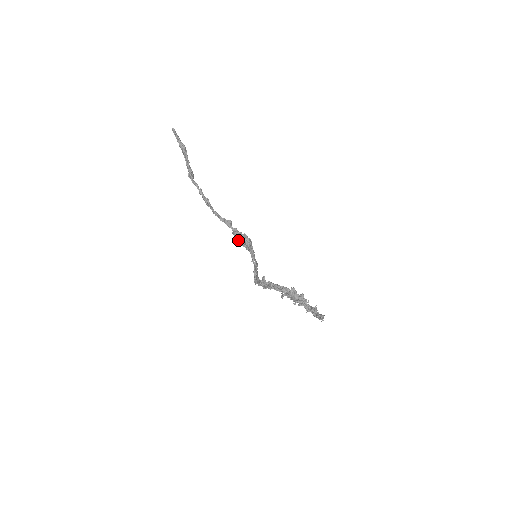
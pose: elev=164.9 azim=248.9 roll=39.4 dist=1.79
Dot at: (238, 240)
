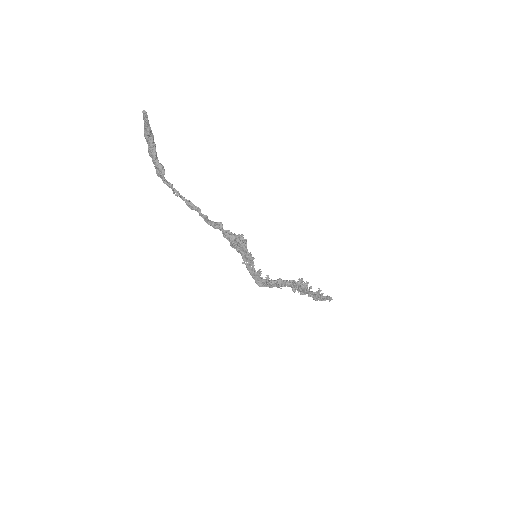
Dot at: (234, 243)
